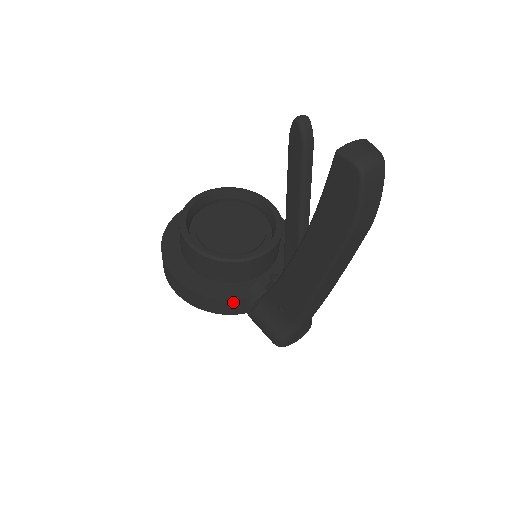
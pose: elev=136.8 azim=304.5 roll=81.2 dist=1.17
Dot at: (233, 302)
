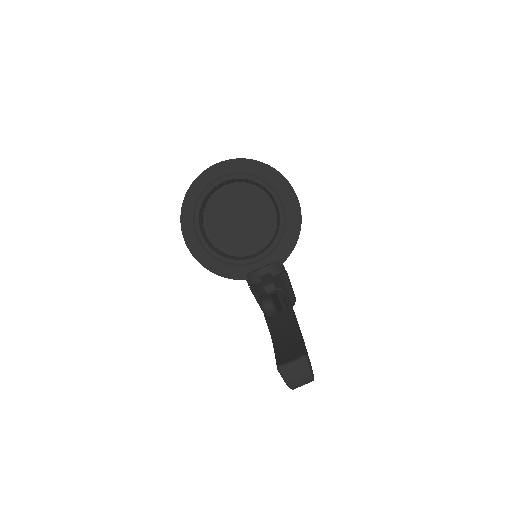
Dot at: (235, 279)
